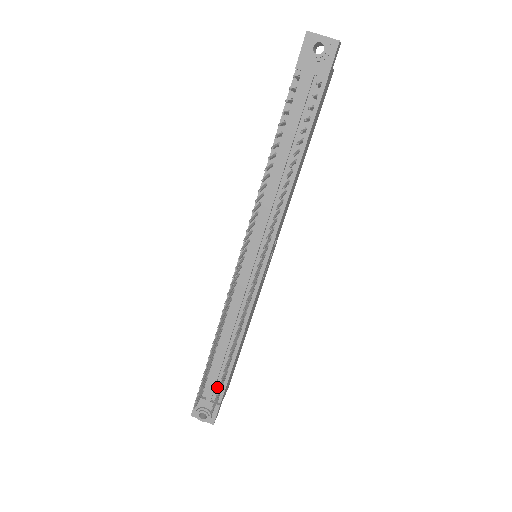
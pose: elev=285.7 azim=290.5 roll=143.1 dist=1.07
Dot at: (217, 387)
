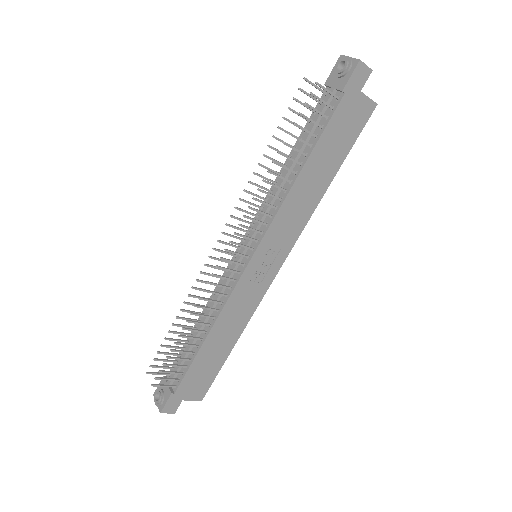
Dot at: (179, 374)
